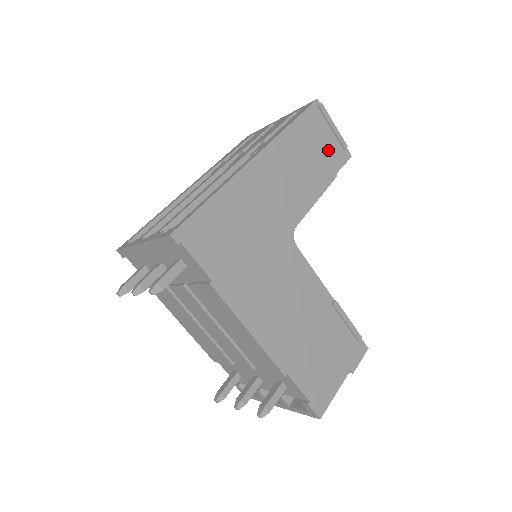
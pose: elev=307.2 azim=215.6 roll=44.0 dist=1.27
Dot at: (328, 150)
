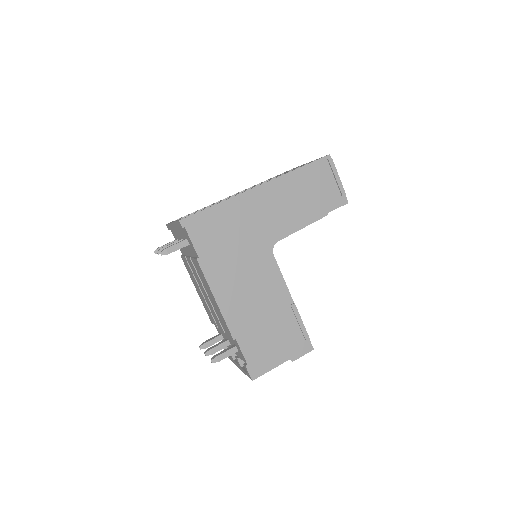
Dot at: (327, 194)
